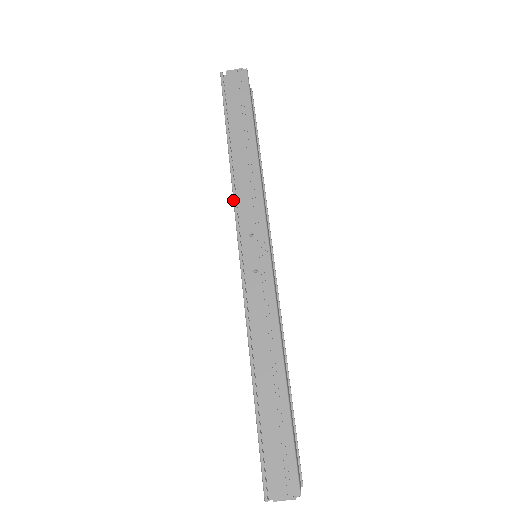
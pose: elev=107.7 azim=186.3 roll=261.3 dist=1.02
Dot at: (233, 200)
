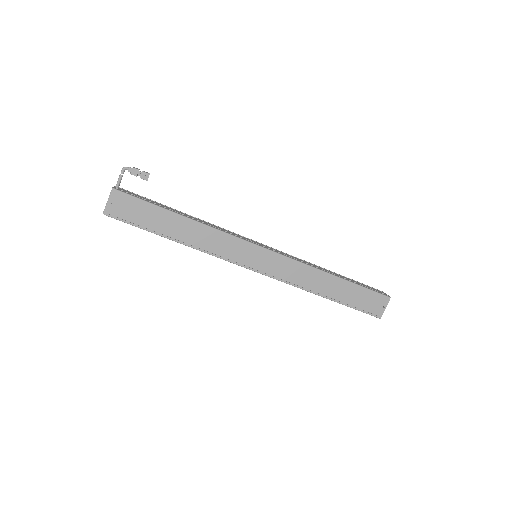
Dot at: occluded
